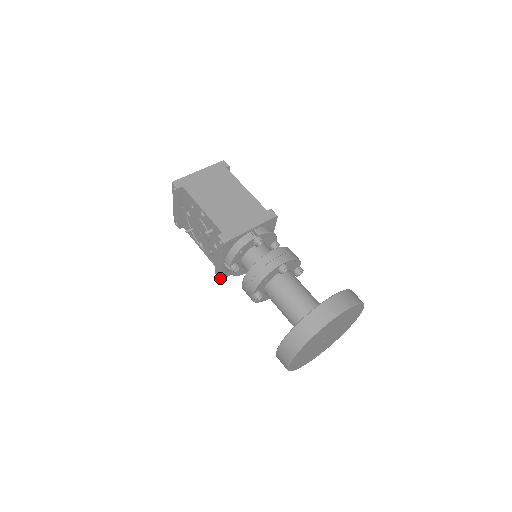
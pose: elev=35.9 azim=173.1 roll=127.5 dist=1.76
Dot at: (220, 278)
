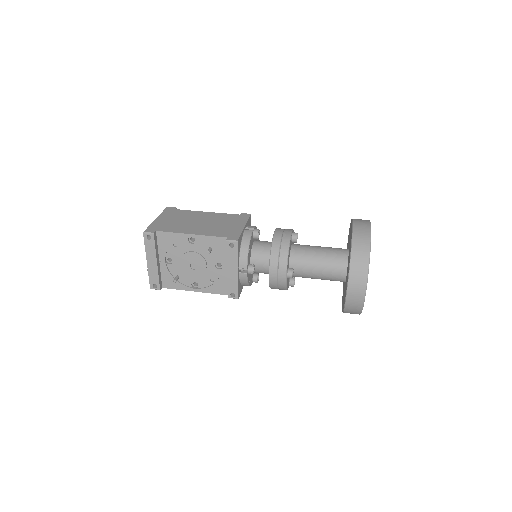
Dot at: (237, 296)
